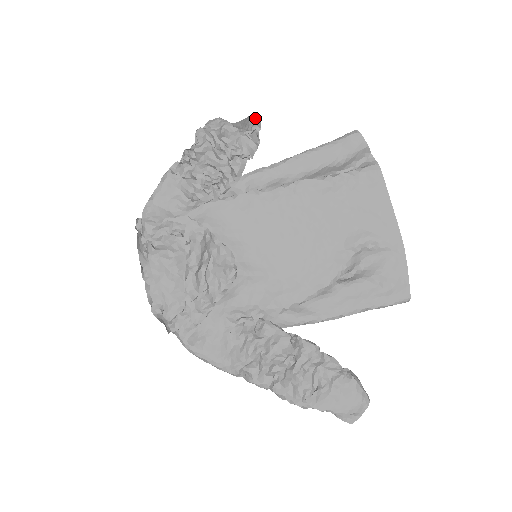
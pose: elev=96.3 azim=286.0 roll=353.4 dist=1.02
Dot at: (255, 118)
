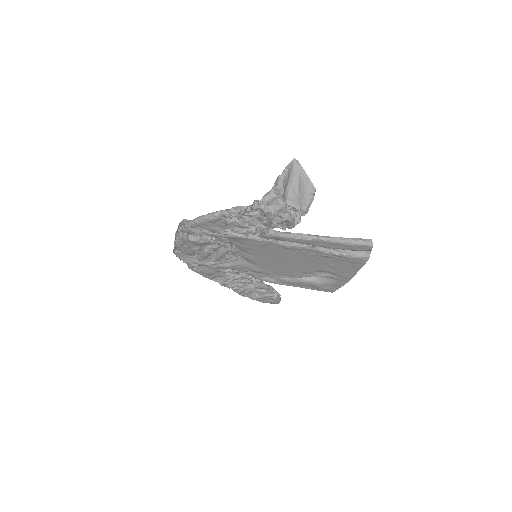
Dot at: (310, 198)
